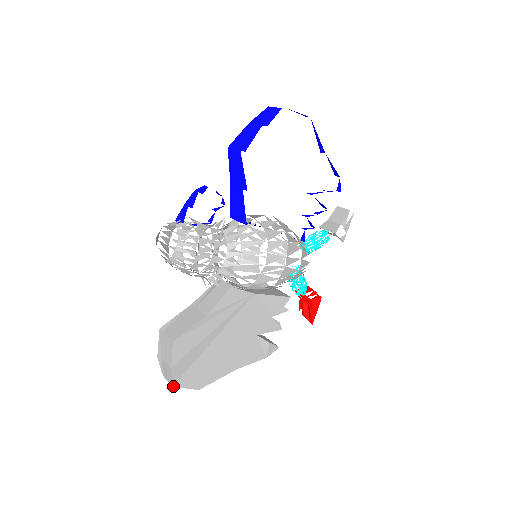
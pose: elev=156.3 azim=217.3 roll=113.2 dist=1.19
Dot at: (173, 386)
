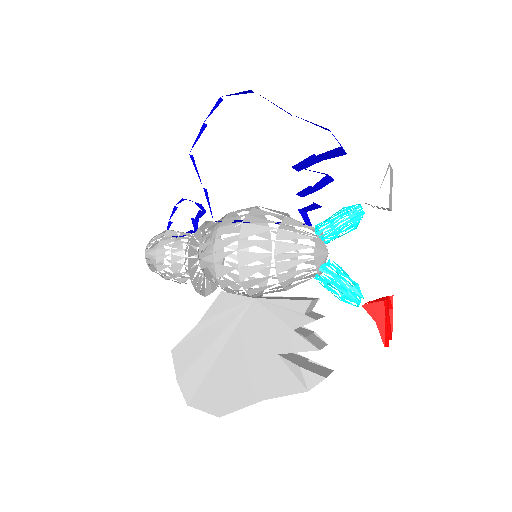
Dot at: (188, 405)
